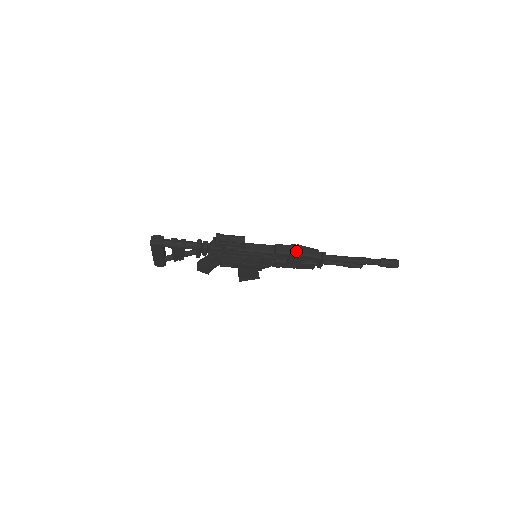
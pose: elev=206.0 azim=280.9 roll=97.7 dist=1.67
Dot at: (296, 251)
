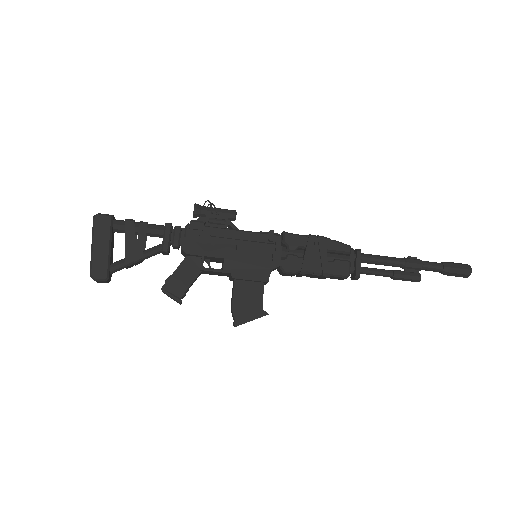
Dot at: (313, 236)
